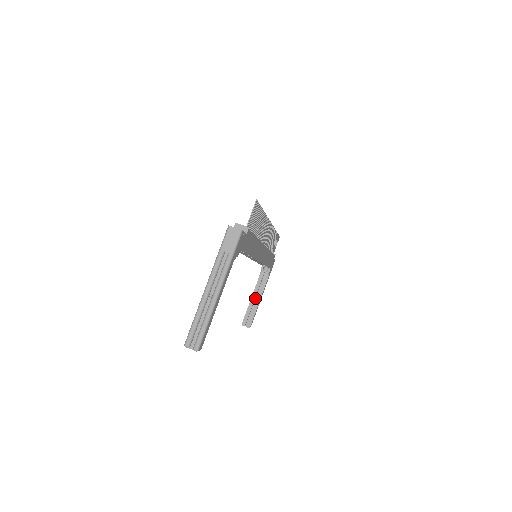
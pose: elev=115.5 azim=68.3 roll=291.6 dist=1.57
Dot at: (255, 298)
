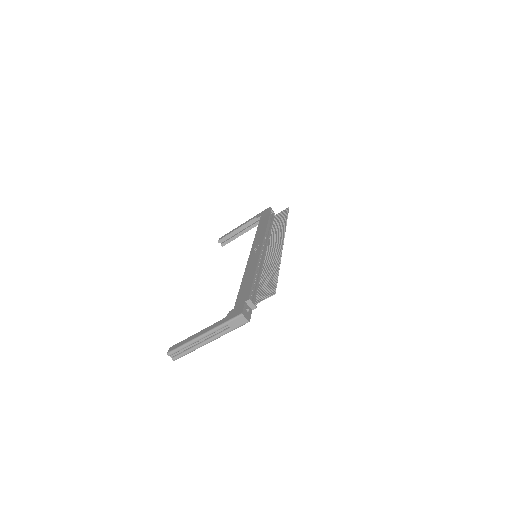
Dot at: (240, 230)
